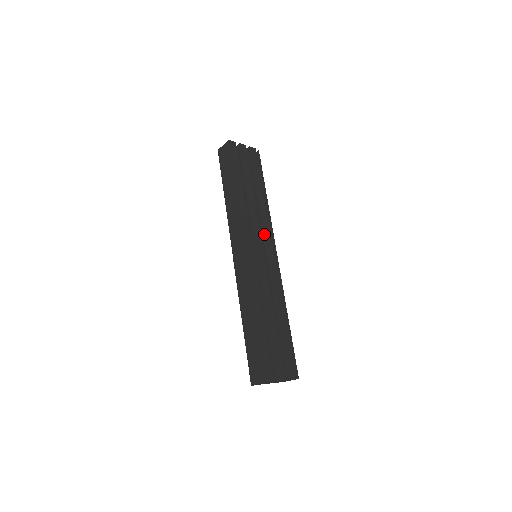
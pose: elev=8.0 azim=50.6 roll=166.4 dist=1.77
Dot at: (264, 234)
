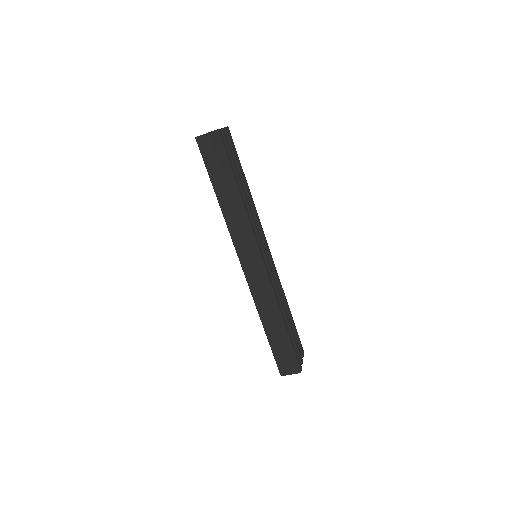
Dot at: (261, 232)
